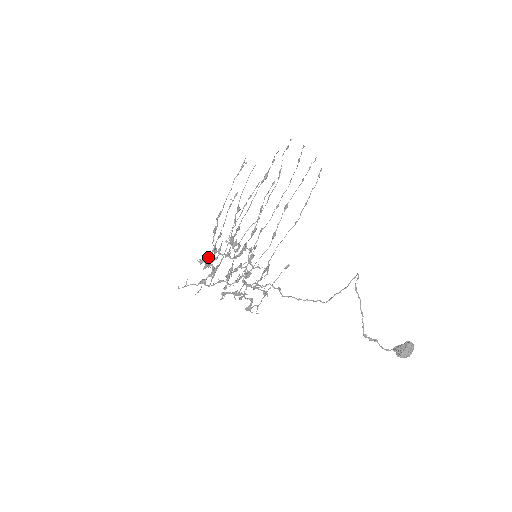
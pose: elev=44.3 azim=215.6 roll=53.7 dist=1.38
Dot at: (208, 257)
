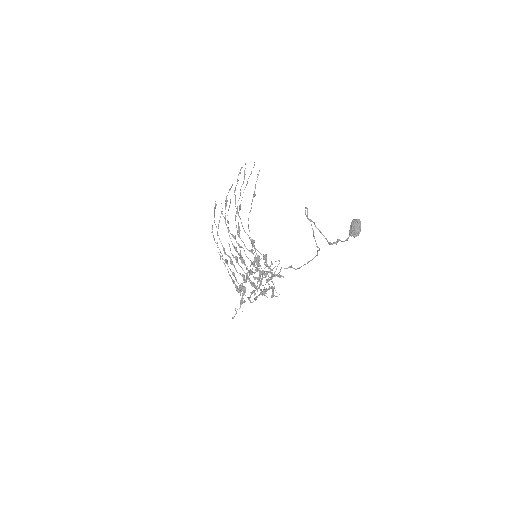
Dot at: occluded
